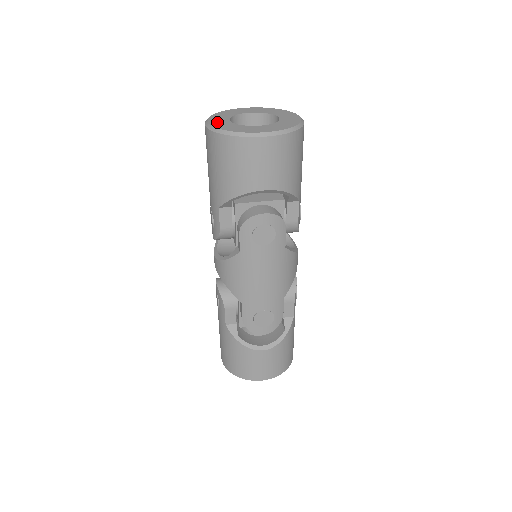
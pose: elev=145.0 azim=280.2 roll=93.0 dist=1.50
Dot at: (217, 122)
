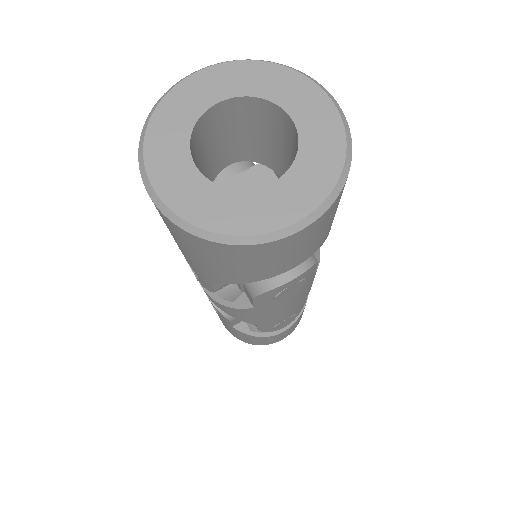
Dot at: (175, 187)
